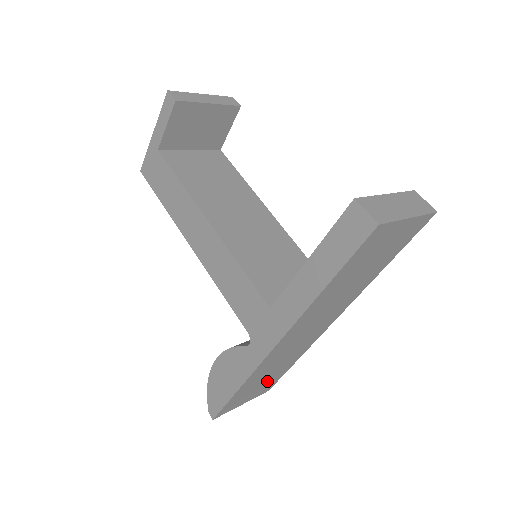
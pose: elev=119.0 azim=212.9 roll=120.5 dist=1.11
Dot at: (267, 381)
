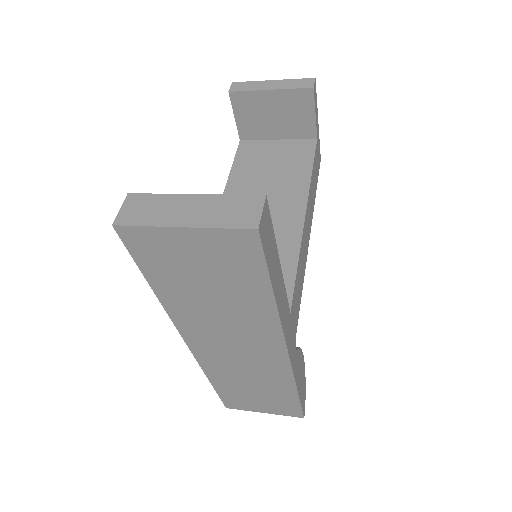
Dot at: (269, 398)
